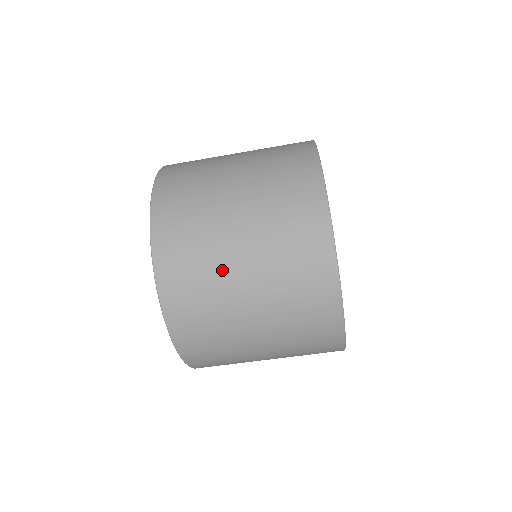
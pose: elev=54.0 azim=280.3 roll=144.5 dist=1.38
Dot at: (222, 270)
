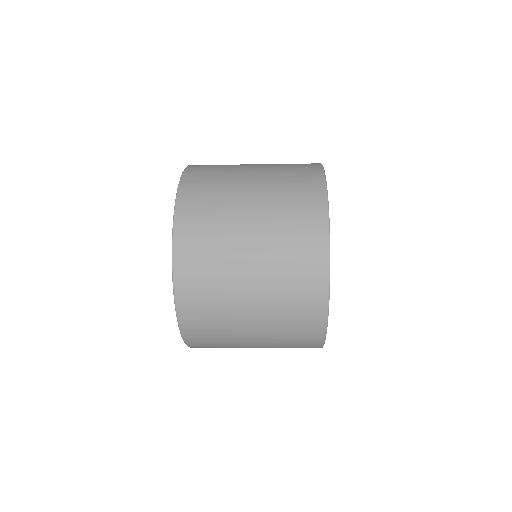
Dot at: (238, 347)
